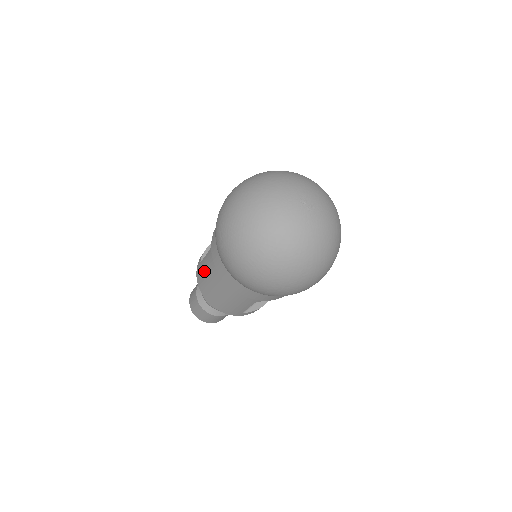
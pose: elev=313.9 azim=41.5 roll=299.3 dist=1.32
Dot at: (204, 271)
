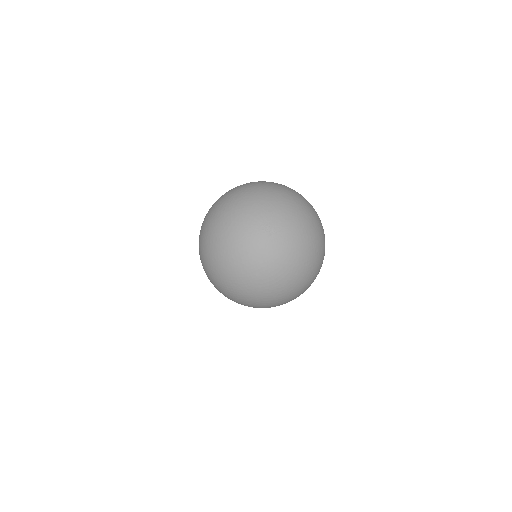
Dot at: occluded
